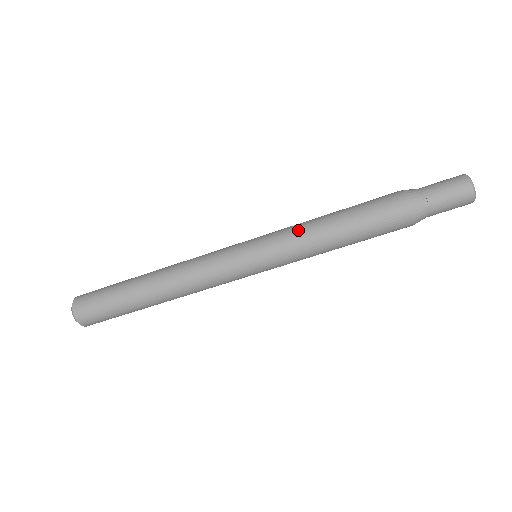
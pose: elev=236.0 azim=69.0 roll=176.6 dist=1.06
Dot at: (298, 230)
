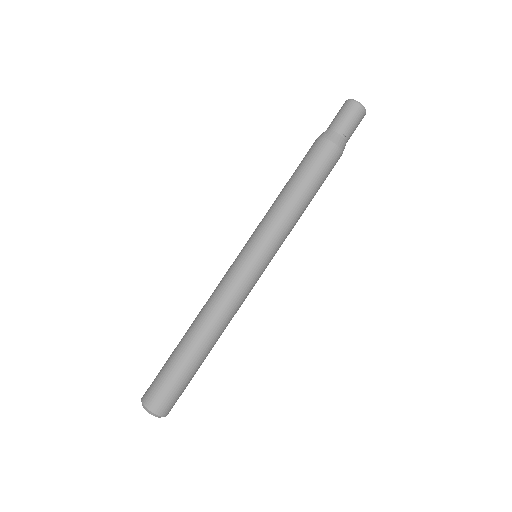
Dot at: (273, 213)
